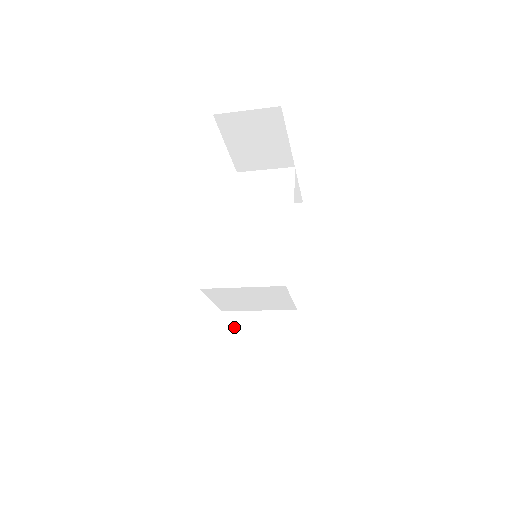
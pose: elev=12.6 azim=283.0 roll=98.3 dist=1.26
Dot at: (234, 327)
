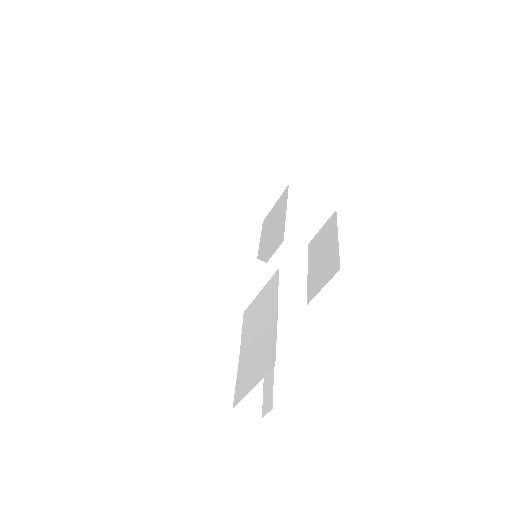
Dot at: (248, 317)
